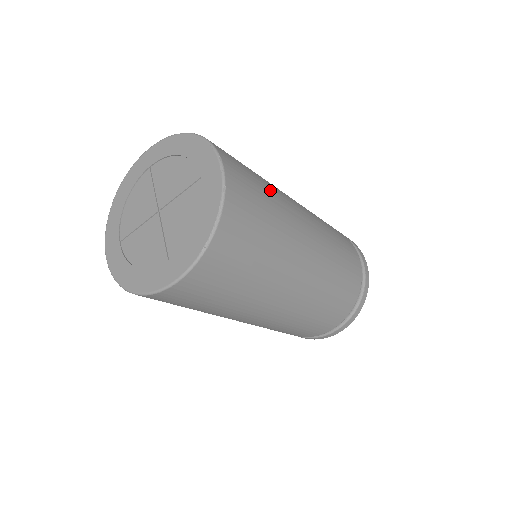
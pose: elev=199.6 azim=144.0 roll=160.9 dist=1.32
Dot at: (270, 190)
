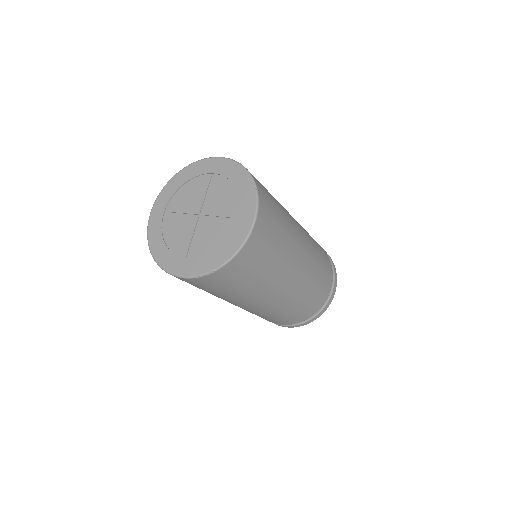
Dot at: occluded
